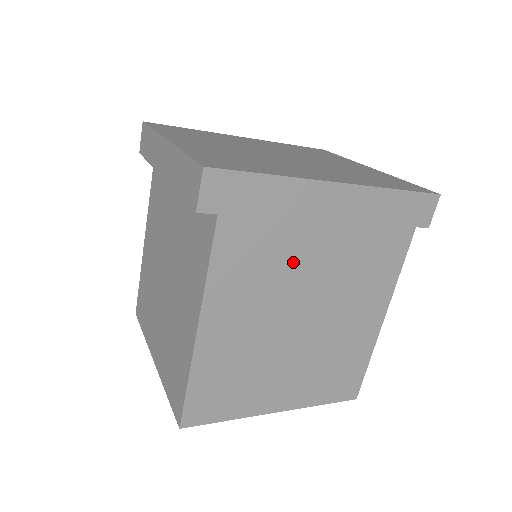
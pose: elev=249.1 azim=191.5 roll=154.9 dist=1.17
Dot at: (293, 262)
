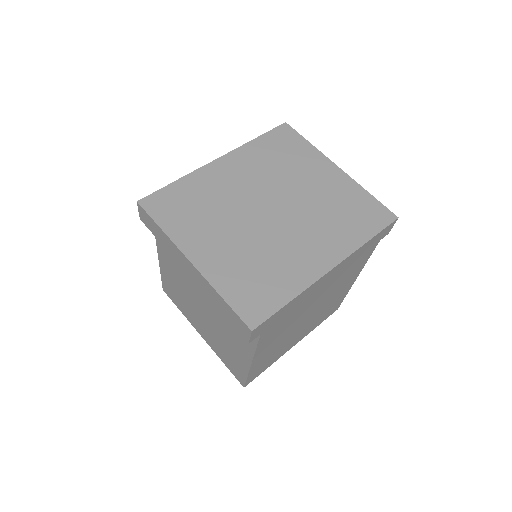
Dot at: (303, 310)
